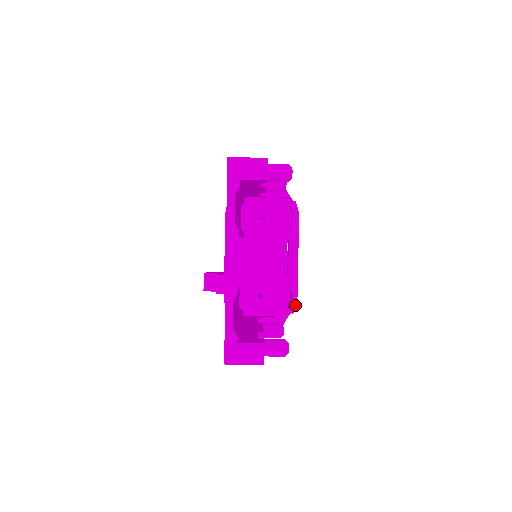
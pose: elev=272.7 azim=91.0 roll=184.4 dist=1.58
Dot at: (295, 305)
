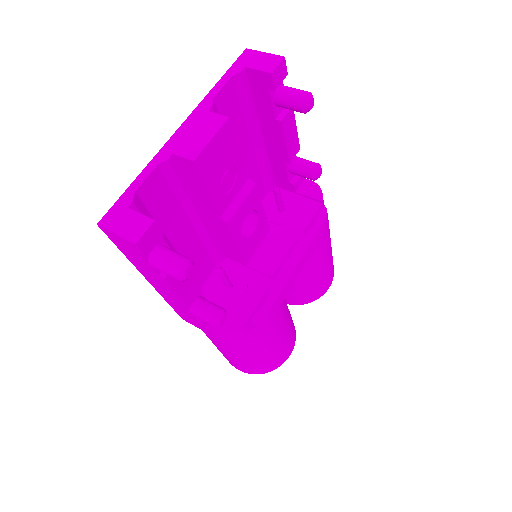
Dot at: (262, 316)
